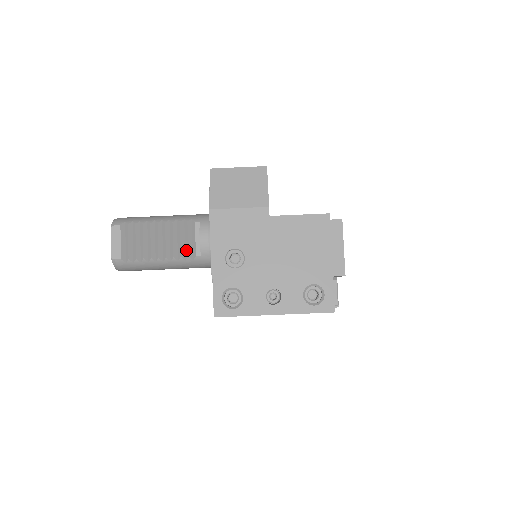
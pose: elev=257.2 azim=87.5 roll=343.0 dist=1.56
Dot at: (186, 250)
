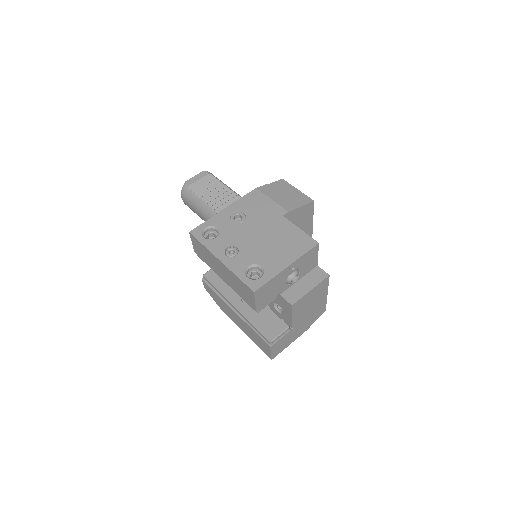
Dot at: occluded
